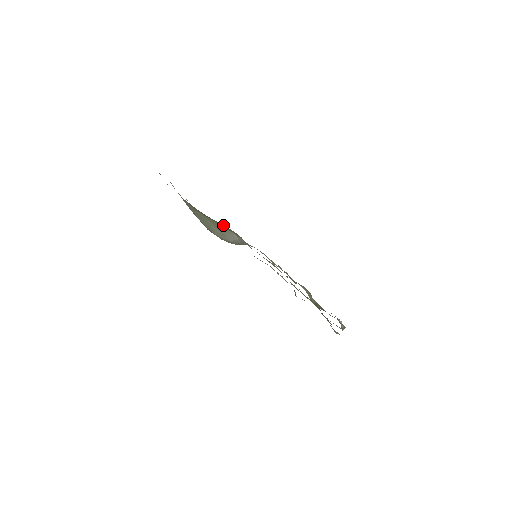
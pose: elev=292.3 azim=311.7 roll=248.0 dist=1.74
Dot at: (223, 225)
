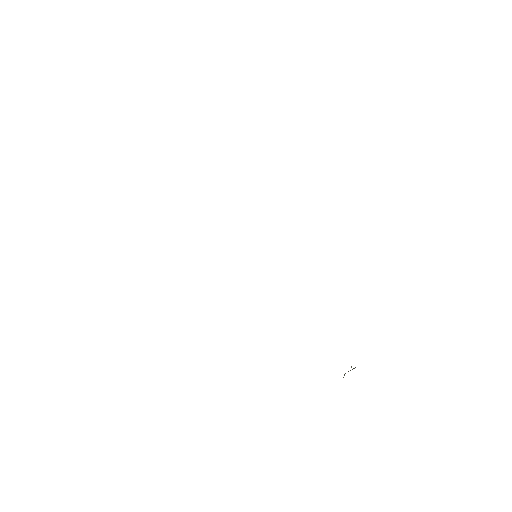
Dot at: occluded
